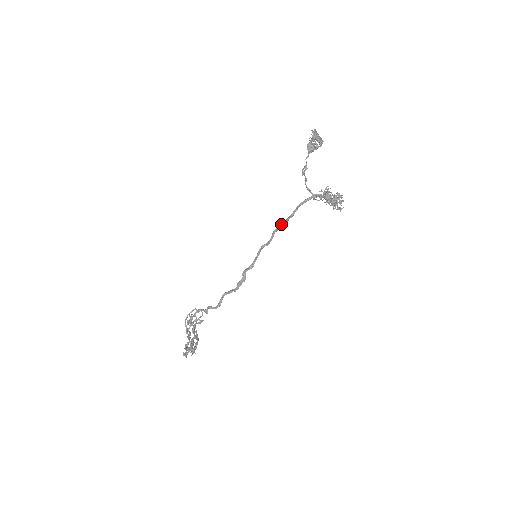
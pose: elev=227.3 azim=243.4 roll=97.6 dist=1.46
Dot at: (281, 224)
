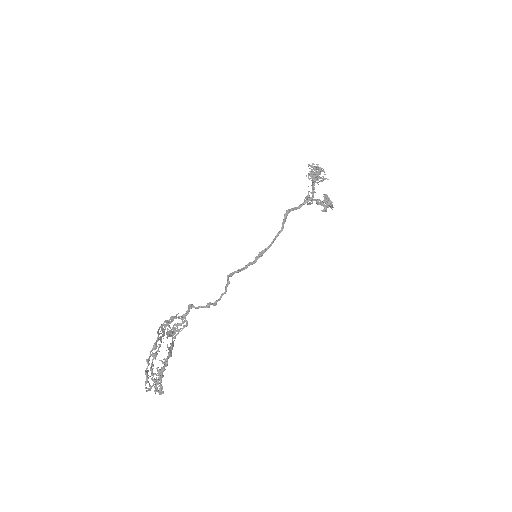
Dot at: (282, 226)
